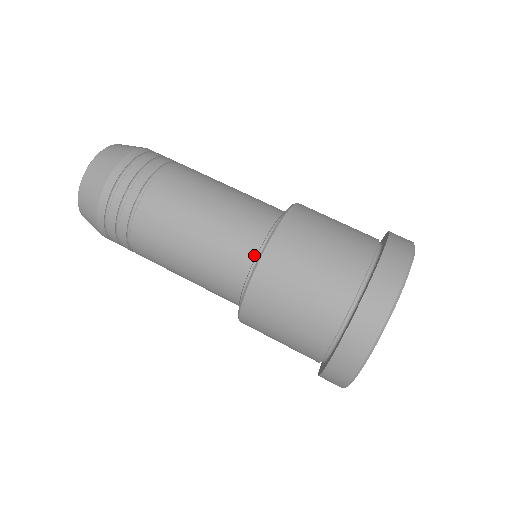
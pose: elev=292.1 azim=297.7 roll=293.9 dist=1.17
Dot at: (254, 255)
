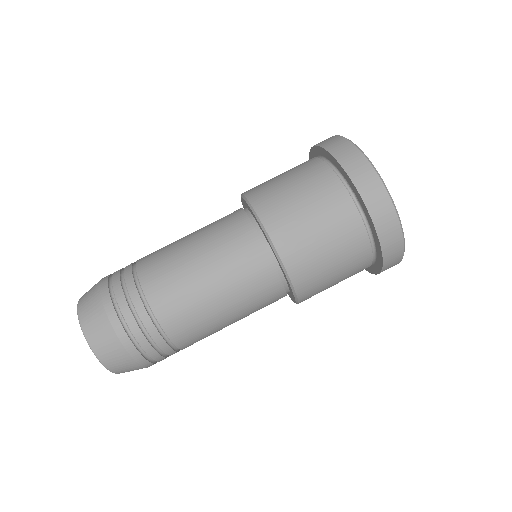
Dot at: (264, 248)
